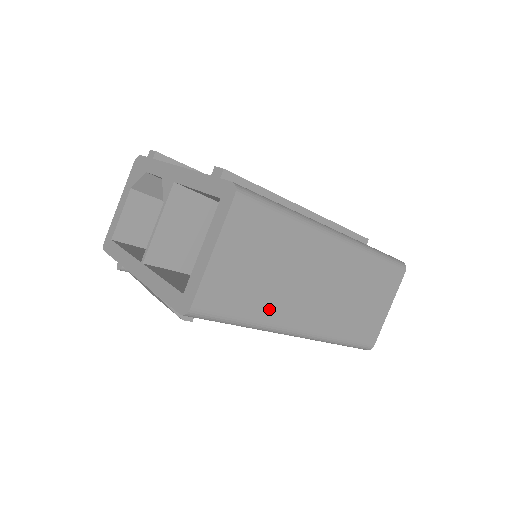
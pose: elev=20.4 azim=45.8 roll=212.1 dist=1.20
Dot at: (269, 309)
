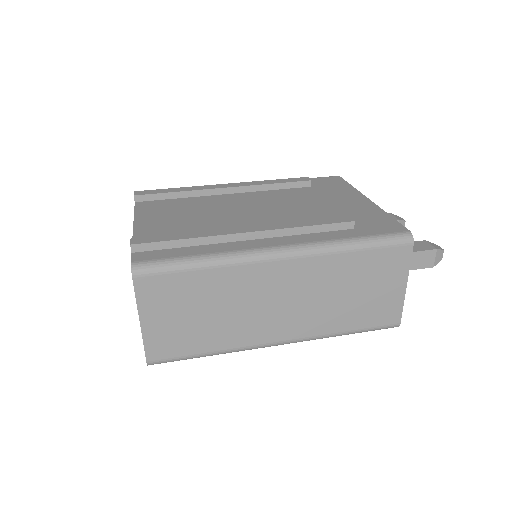
Dot at: (229, 338)
